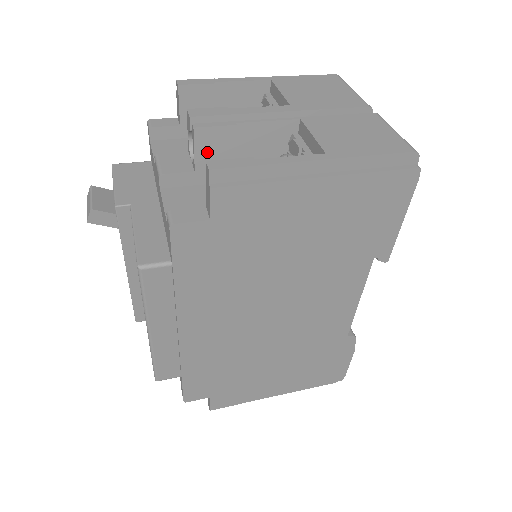
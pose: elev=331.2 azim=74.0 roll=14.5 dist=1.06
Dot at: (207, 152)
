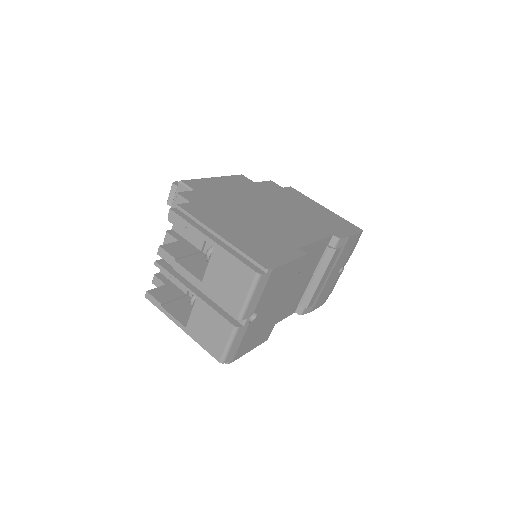
Dot at: occluded
